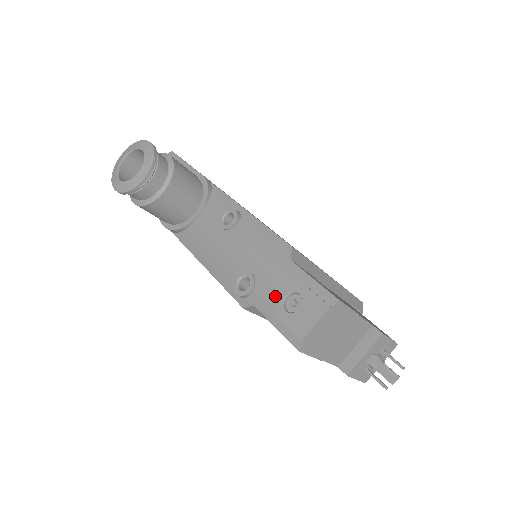
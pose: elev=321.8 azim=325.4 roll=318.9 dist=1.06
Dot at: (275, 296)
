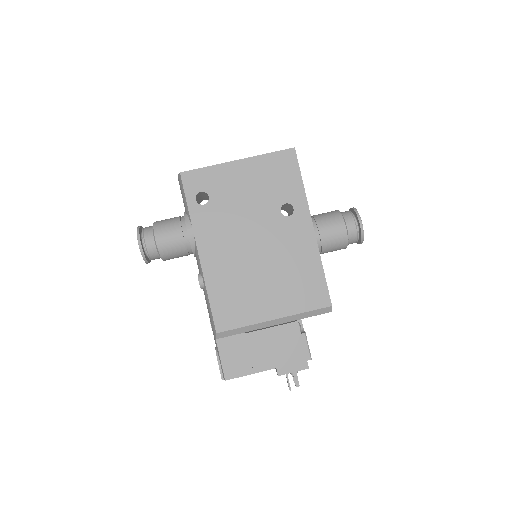
Dot at: occluded
